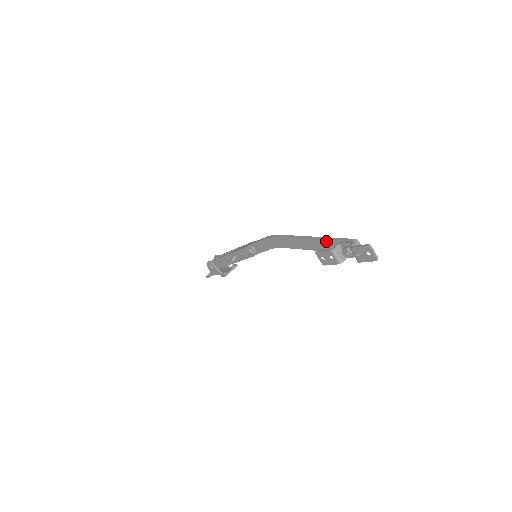
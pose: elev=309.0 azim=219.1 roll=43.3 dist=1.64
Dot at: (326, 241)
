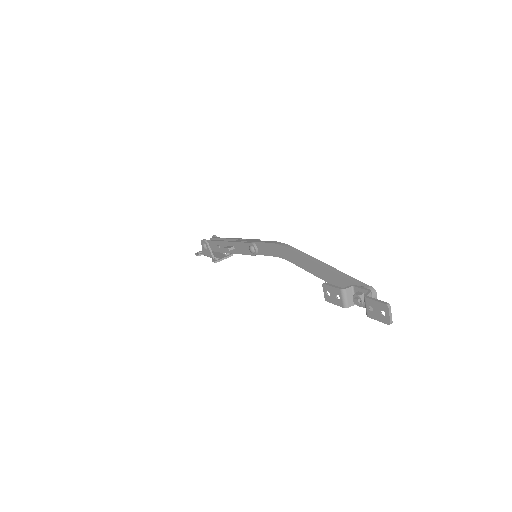
Dot at: (339, 276)
